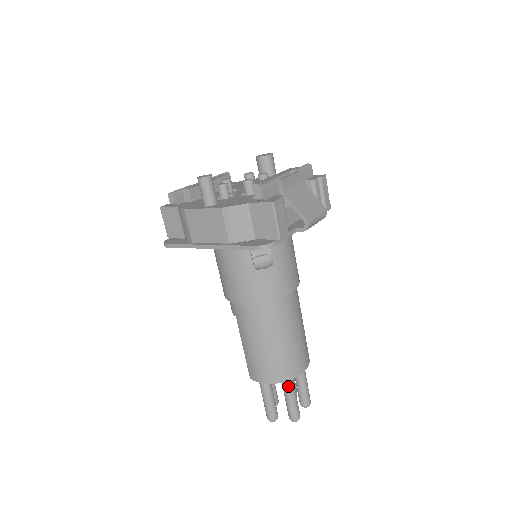
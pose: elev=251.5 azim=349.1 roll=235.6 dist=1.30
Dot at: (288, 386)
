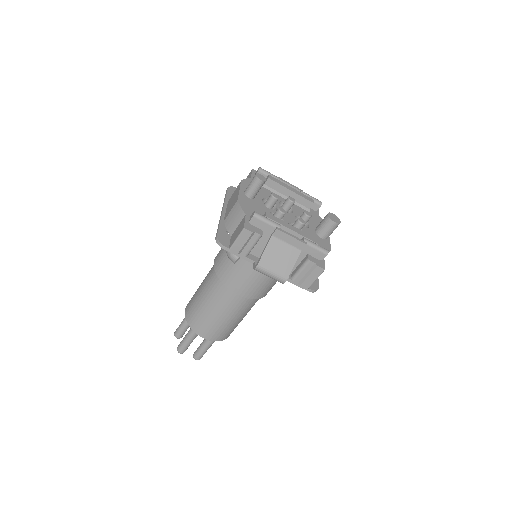
Dot at: (191, 331)
